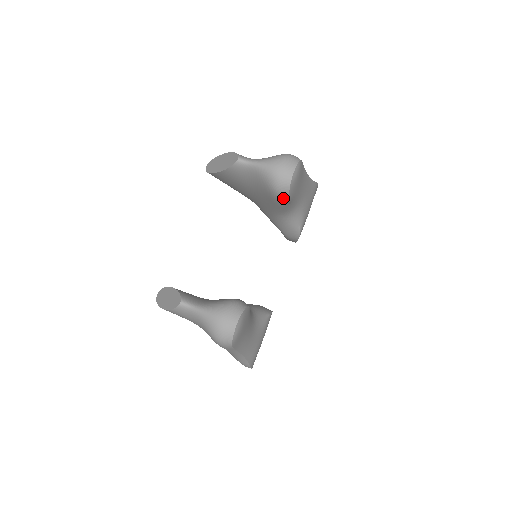
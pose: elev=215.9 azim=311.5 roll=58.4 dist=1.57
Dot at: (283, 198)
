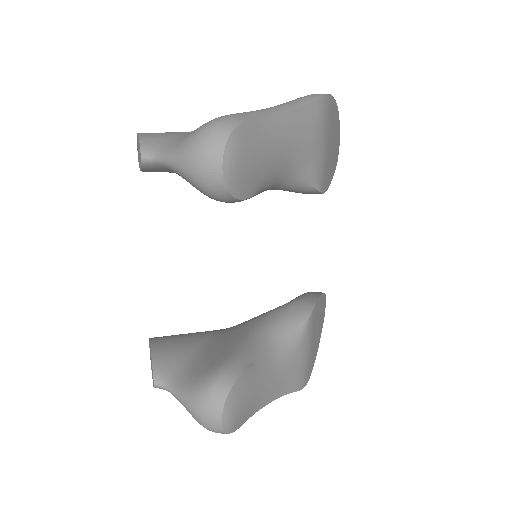
Dot at: (234, 202)
